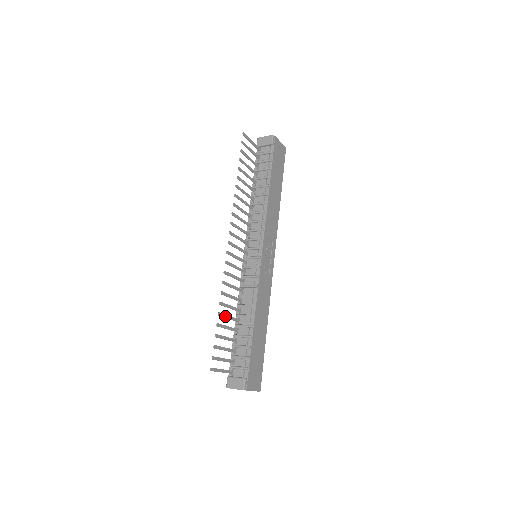
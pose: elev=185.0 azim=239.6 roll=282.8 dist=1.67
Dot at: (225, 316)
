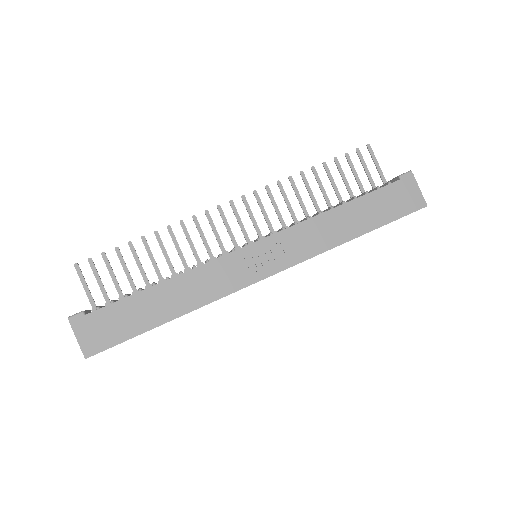
Dot at: (149, 250)
